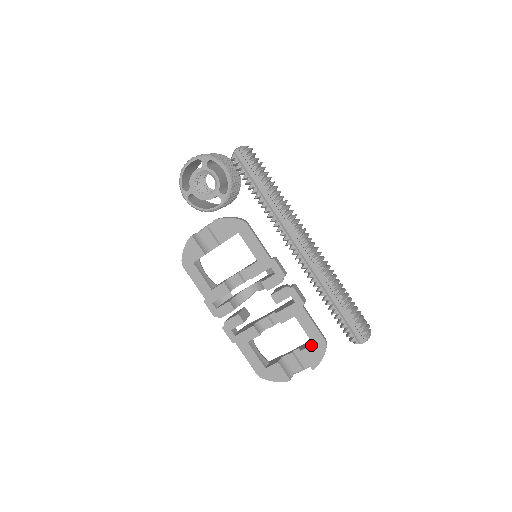
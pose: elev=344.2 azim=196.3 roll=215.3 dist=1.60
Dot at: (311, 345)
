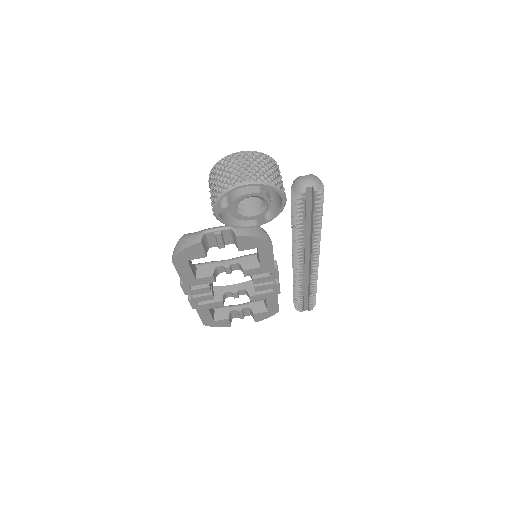
Dot at: (265, 312)
